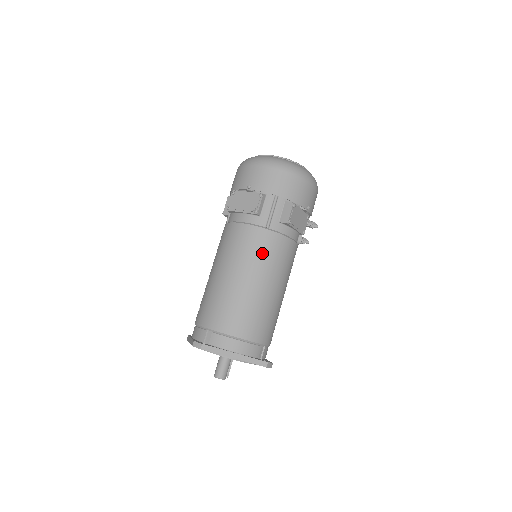
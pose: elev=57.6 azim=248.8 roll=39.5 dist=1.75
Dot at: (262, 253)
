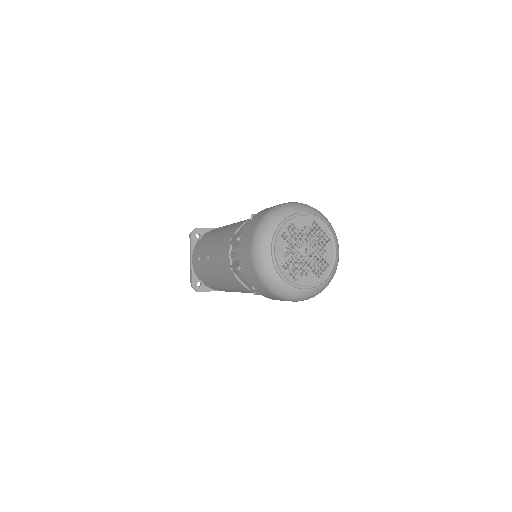
Dot at: occluded
